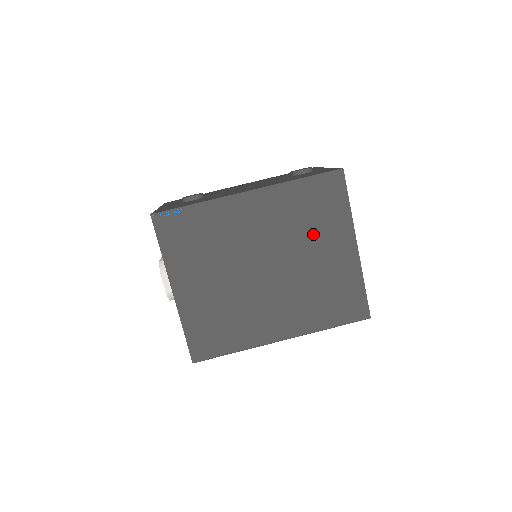
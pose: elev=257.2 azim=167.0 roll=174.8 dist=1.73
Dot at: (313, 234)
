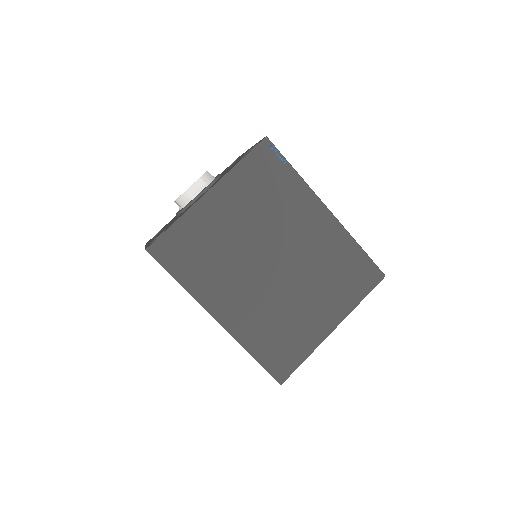
Dot at: (324, 286)
